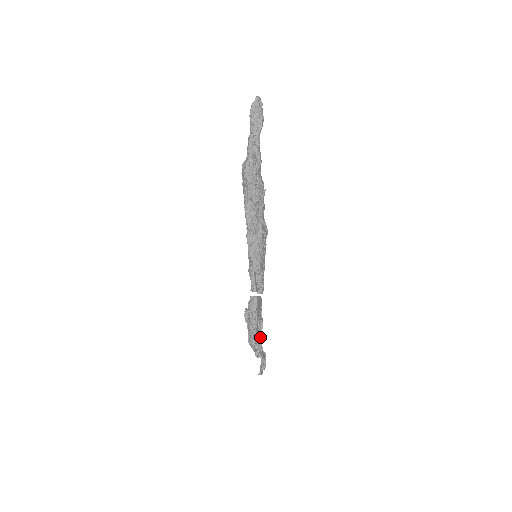
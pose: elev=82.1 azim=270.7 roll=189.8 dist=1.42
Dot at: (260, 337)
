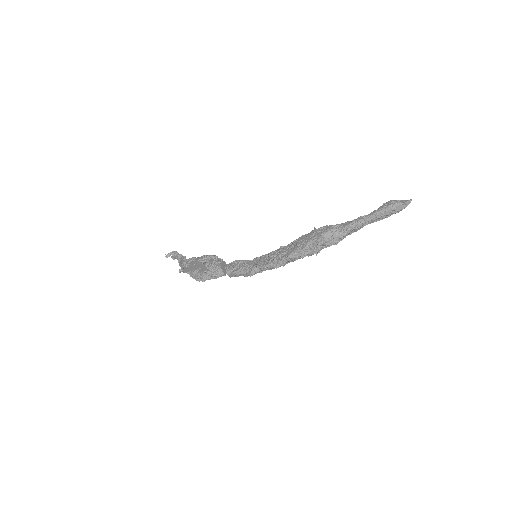
Dot at: occluded
